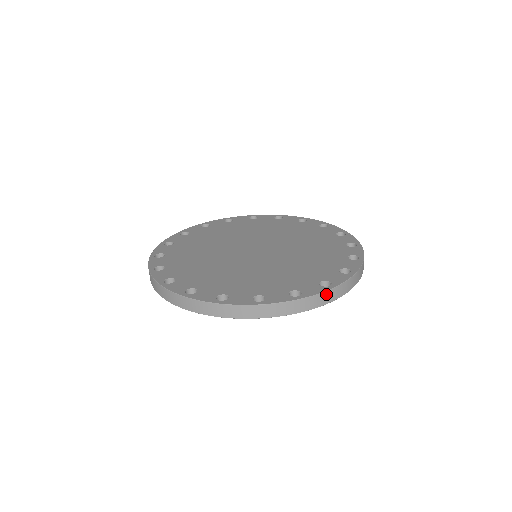
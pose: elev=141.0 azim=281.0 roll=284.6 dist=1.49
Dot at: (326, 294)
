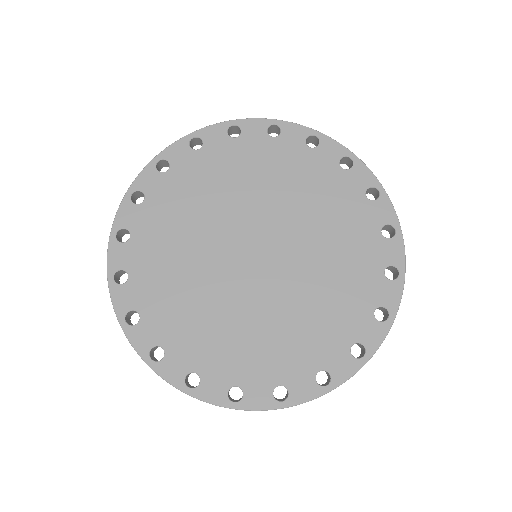
Dot at: (318, 396)
